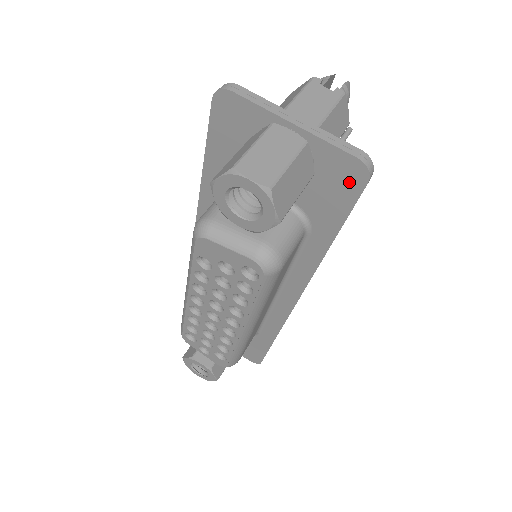
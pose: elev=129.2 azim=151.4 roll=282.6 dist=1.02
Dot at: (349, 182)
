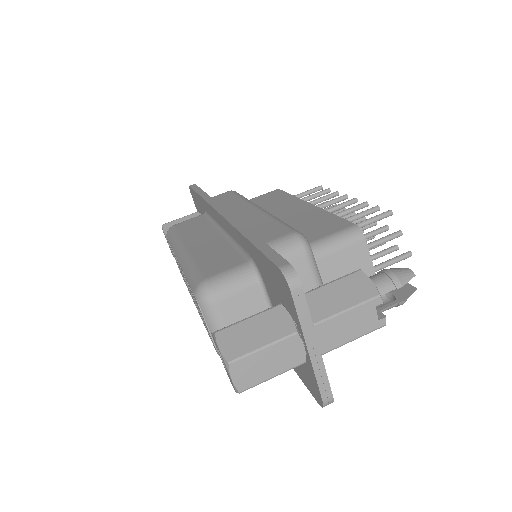
Dot at: (311, 388)
